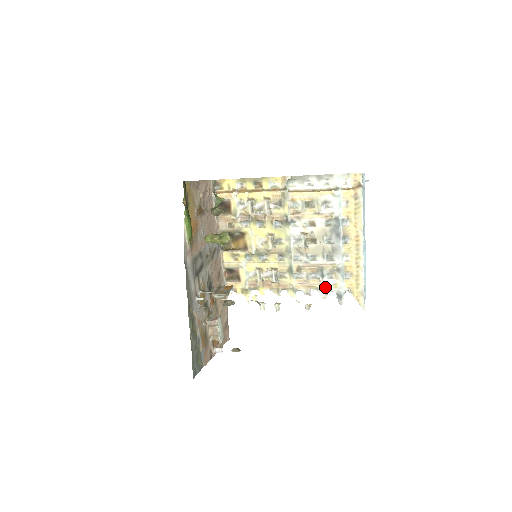
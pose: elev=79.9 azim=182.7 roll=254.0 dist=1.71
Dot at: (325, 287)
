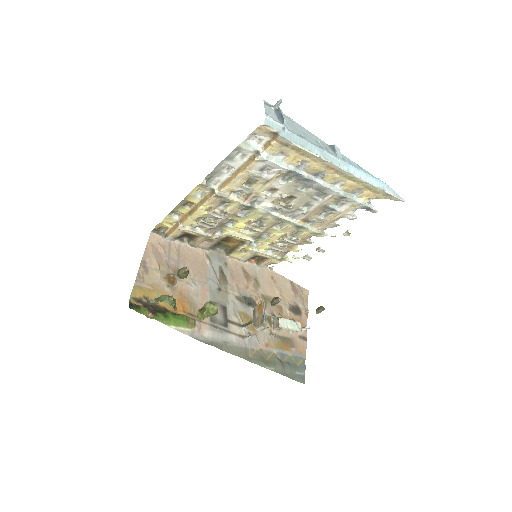
Dot at: (345, 213)
